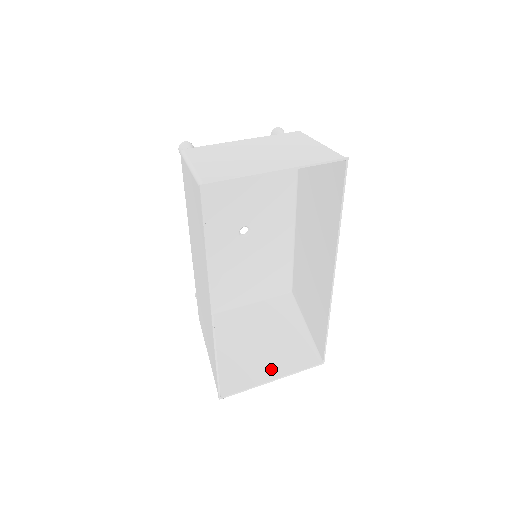
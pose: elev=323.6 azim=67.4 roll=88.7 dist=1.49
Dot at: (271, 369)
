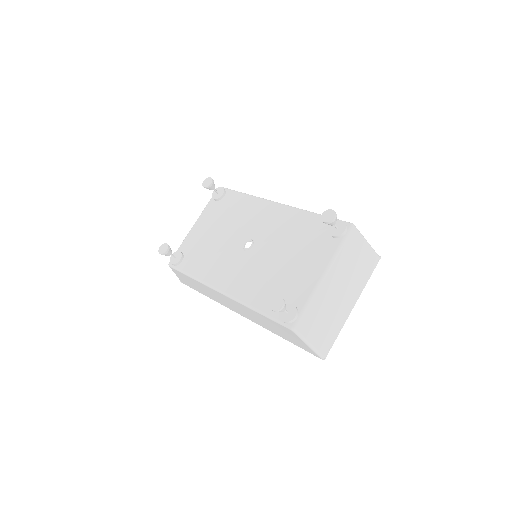
Dot at: occluded
